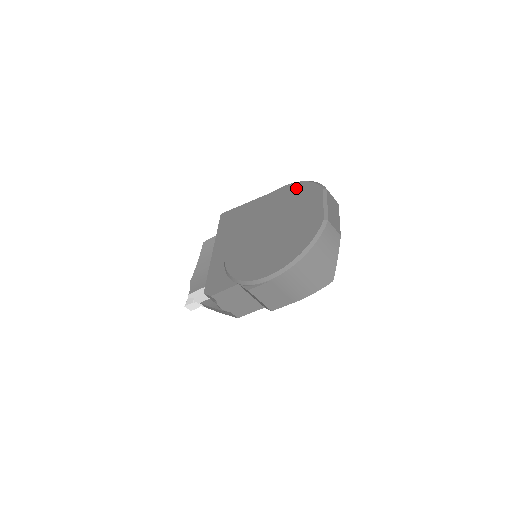
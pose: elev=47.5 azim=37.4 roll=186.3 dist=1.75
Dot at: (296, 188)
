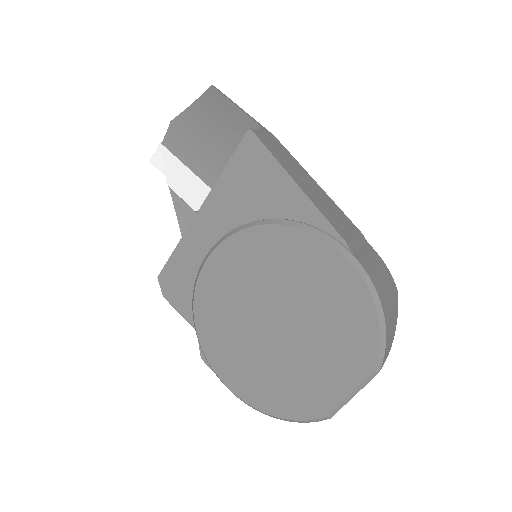
Dot at: (357, 305)
